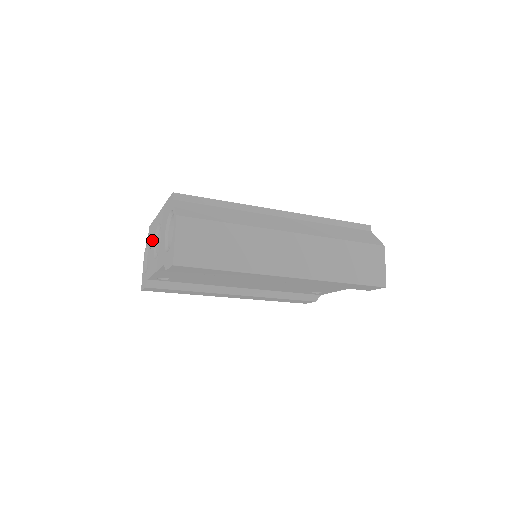
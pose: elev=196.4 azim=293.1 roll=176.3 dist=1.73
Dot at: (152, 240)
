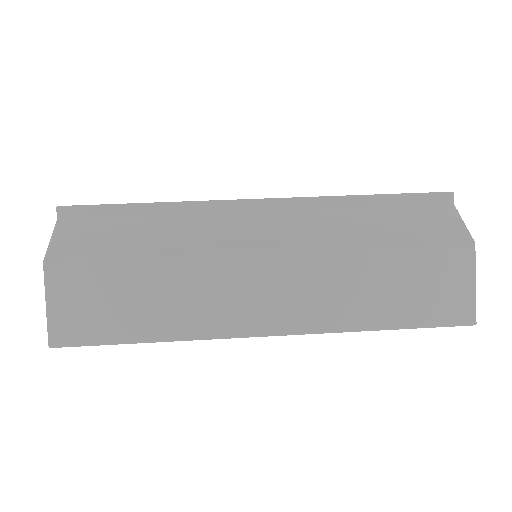
Dot at: occluded
